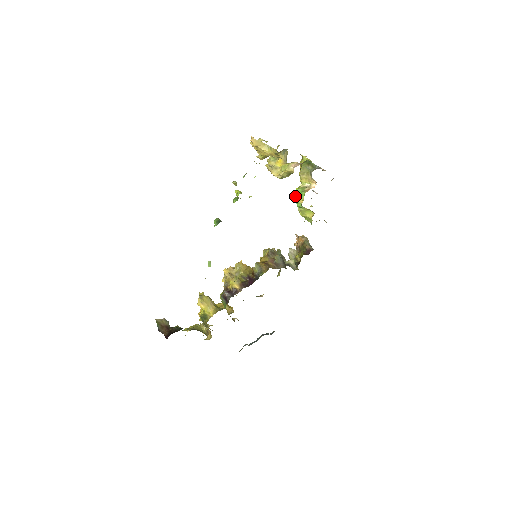
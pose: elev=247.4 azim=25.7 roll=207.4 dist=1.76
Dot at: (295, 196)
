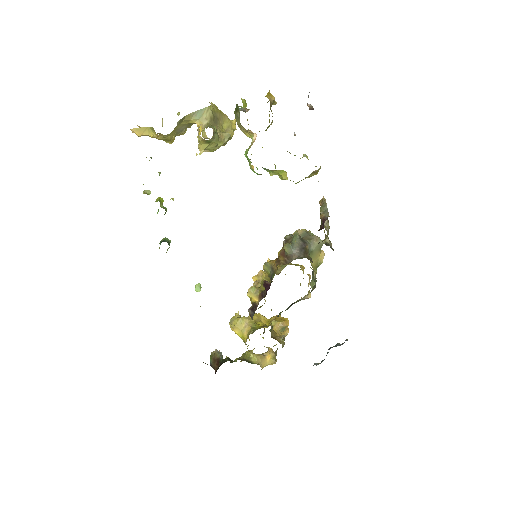
Dot at: occluded
